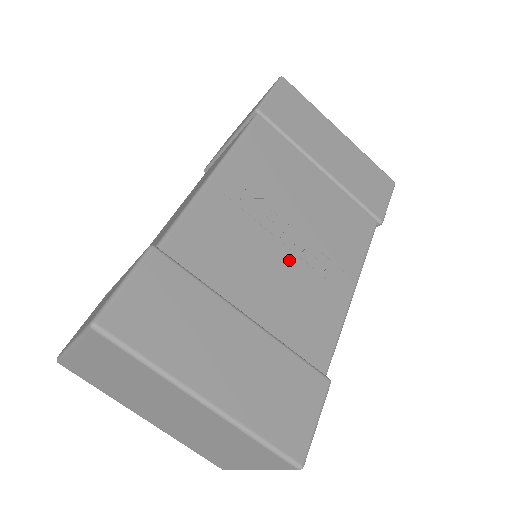
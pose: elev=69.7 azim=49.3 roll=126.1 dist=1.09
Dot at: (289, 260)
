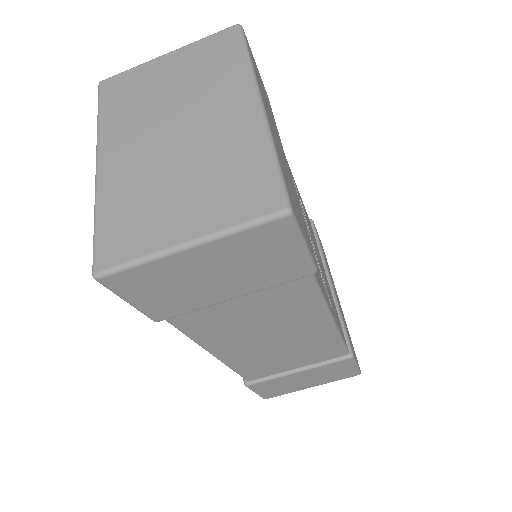
Dot at: occluded
